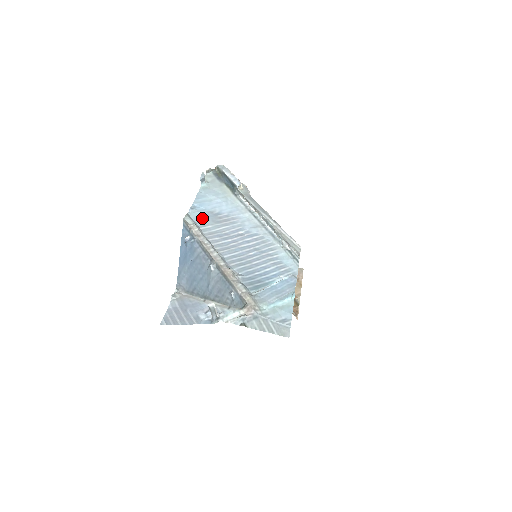
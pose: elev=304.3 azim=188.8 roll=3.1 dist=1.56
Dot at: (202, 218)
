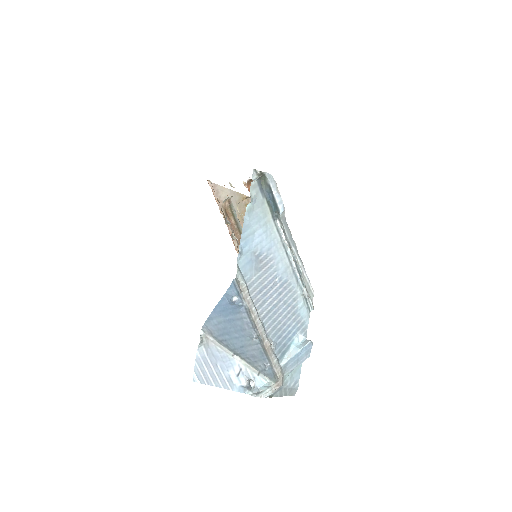
Dot at: (248, 266)
